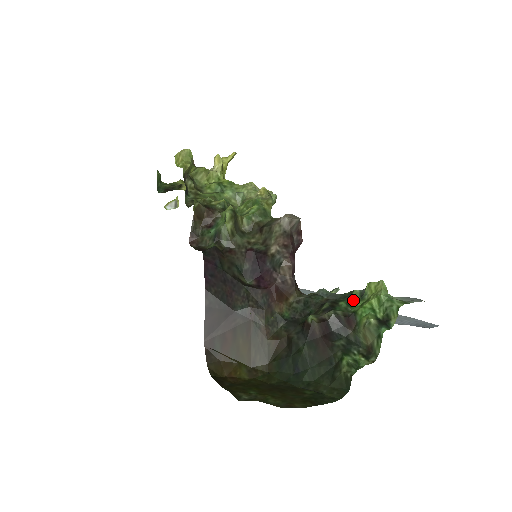
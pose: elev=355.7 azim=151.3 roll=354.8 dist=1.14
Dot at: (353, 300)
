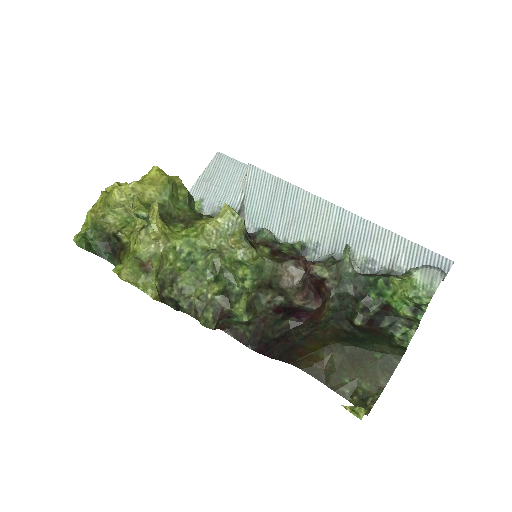
Dot at: (381, 291)
